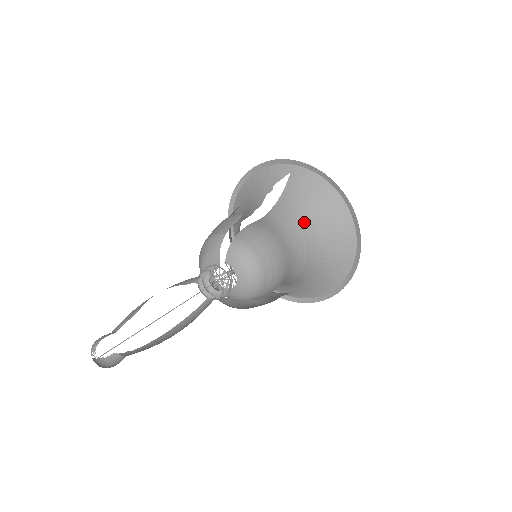
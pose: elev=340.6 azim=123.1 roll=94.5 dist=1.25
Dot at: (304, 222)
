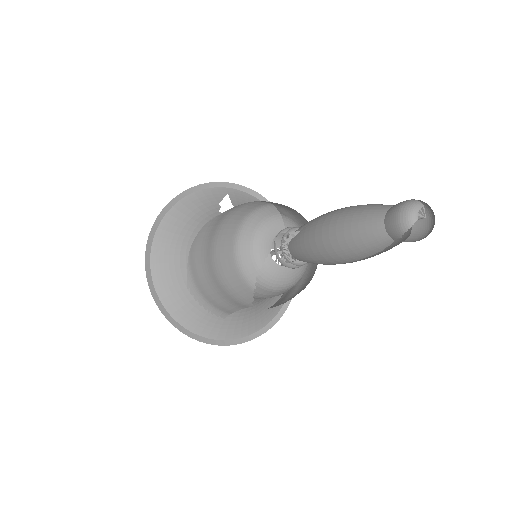
Dot at: occluded
